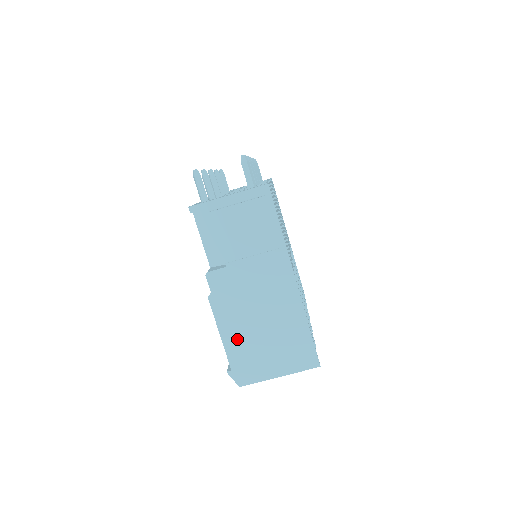
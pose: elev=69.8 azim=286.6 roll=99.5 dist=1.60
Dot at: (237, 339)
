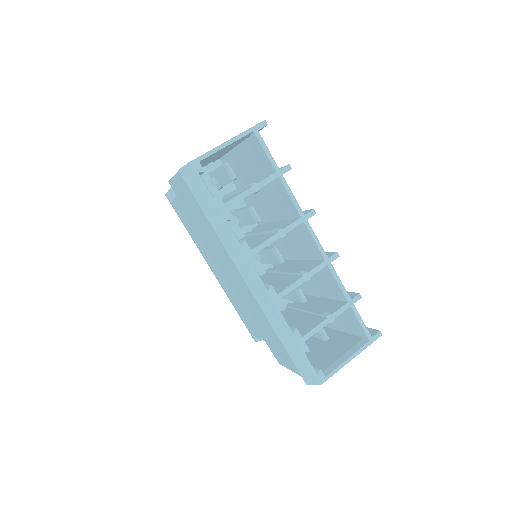
Dot at: occluded
